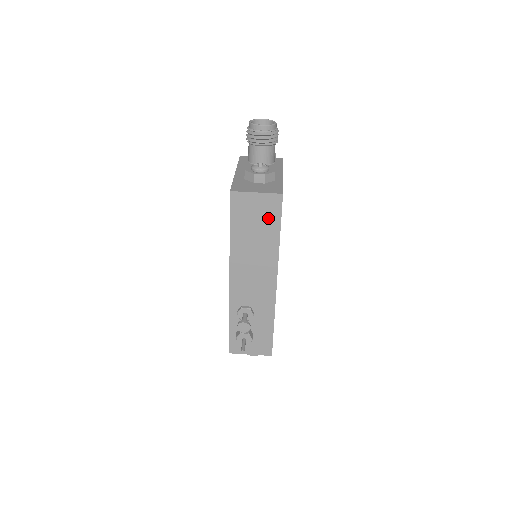
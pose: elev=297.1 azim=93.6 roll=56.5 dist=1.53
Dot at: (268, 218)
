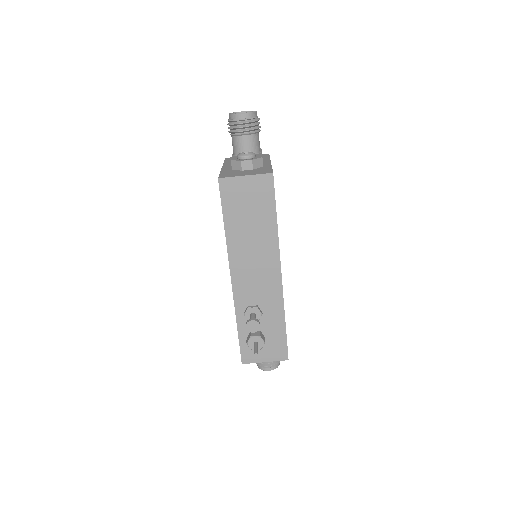
Dot at: (262, 202)
